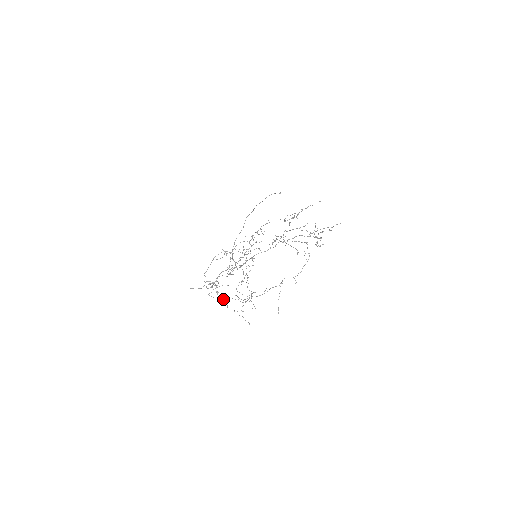
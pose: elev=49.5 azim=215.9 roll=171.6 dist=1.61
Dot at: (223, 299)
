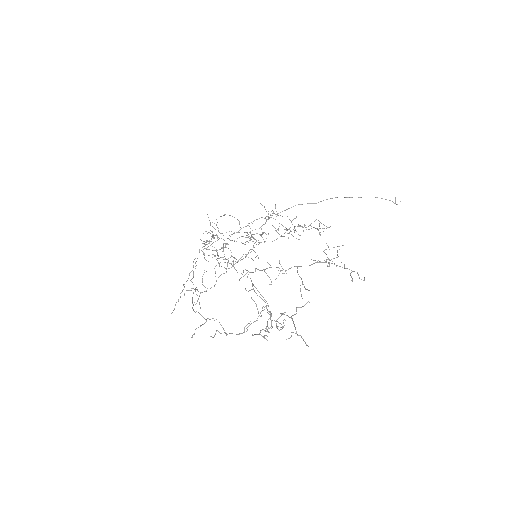
Dot at: occluded
